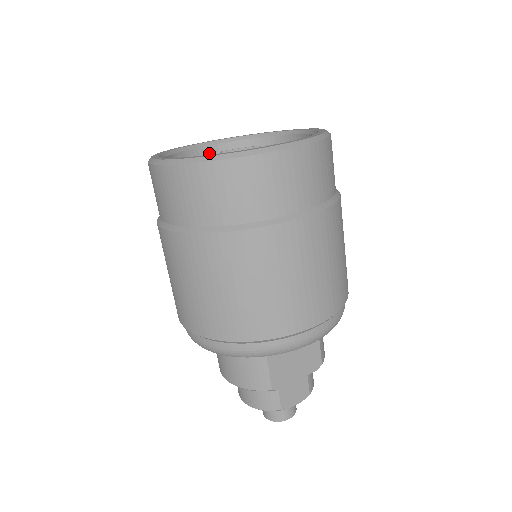
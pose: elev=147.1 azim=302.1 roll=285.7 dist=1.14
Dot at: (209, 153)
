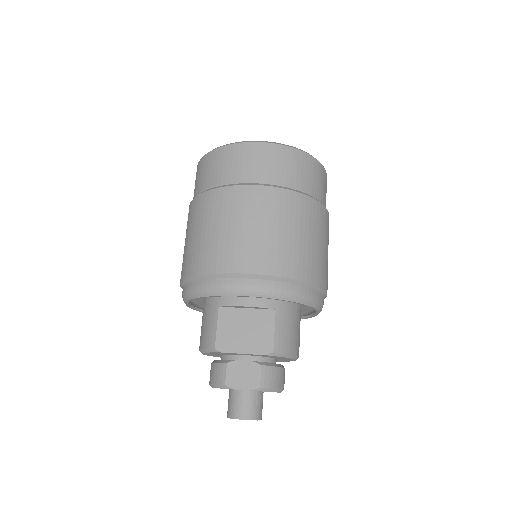
Dot at: occluded
